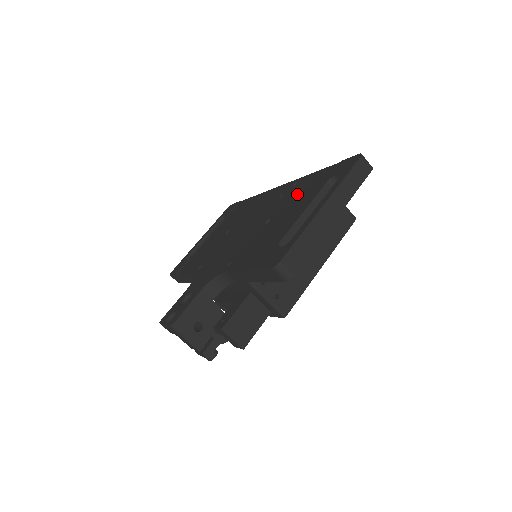
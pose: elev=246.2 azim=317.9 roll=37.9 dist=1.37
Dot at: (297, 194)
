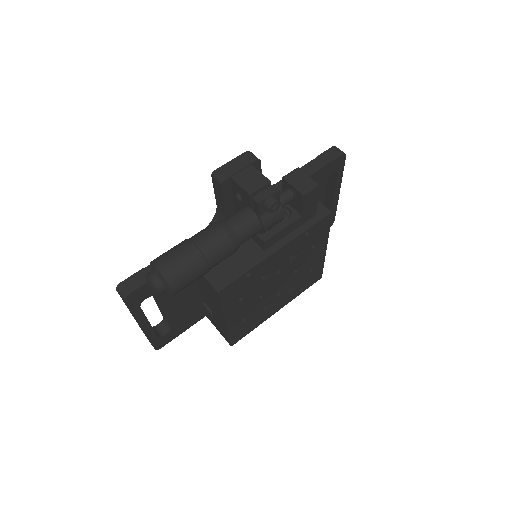
Dot at: occluded
